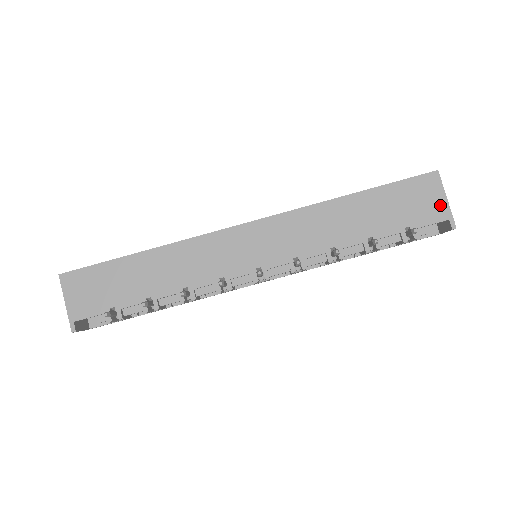
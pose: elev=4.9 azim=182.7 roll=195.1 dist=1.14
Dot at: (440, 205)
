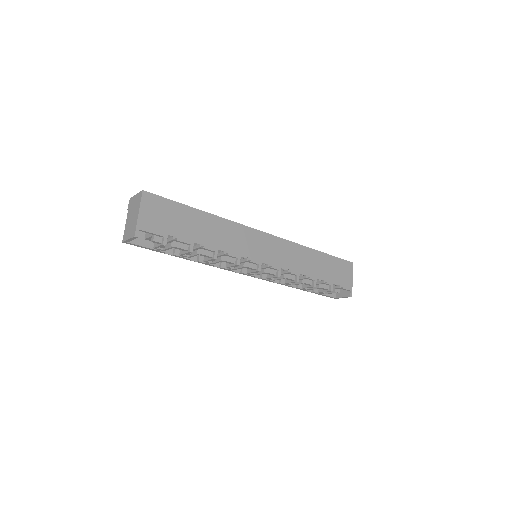
Dot at: (349, 281)
